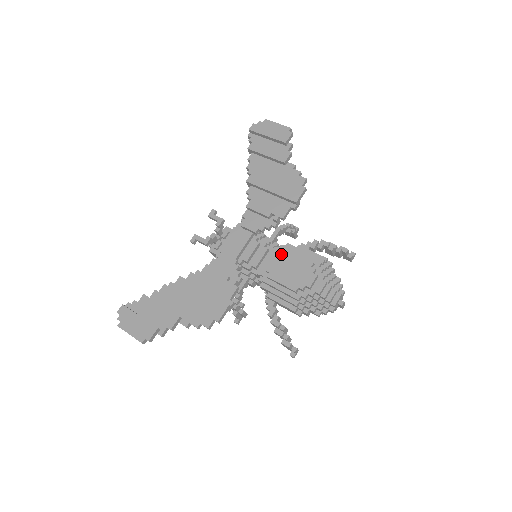
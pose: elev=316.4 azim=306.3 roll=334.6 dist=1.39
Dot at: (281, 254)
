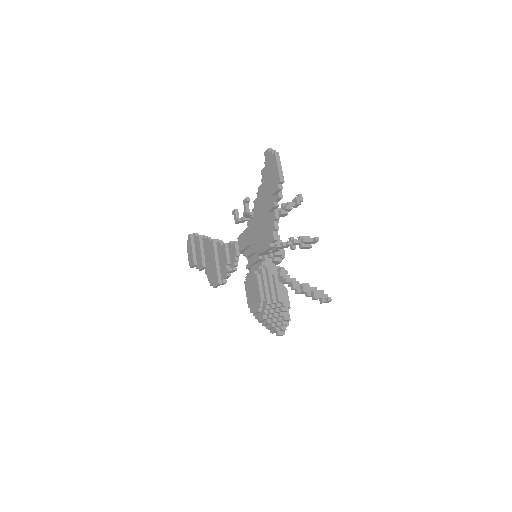
Dot at: (254, 276)
